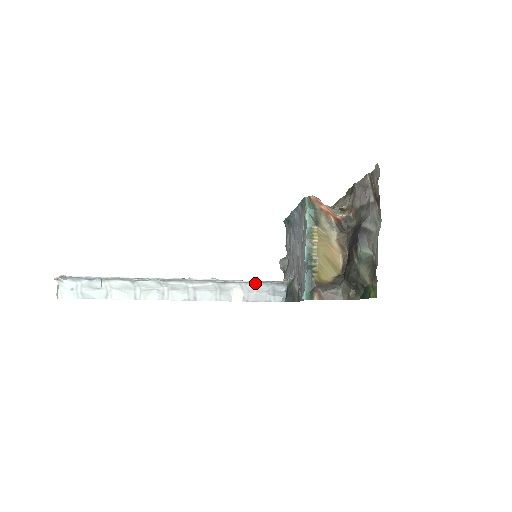
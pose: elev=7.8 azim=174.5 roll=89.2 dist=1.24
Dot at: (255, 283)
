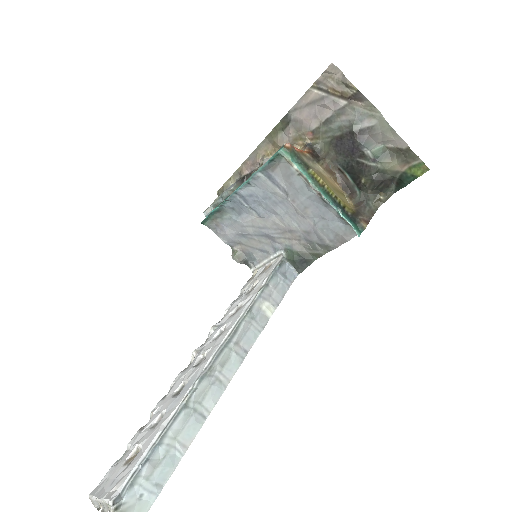
Dot at: (268, 283)
